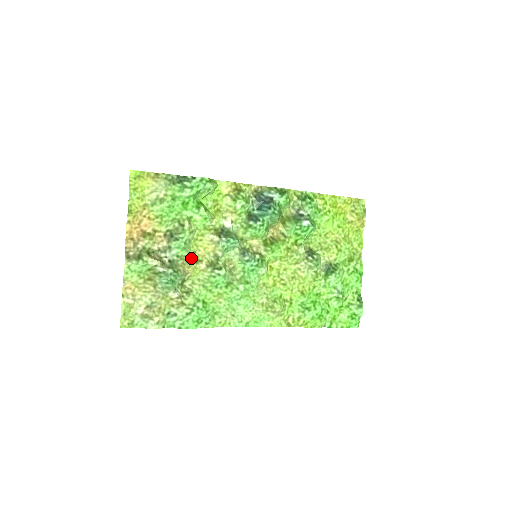
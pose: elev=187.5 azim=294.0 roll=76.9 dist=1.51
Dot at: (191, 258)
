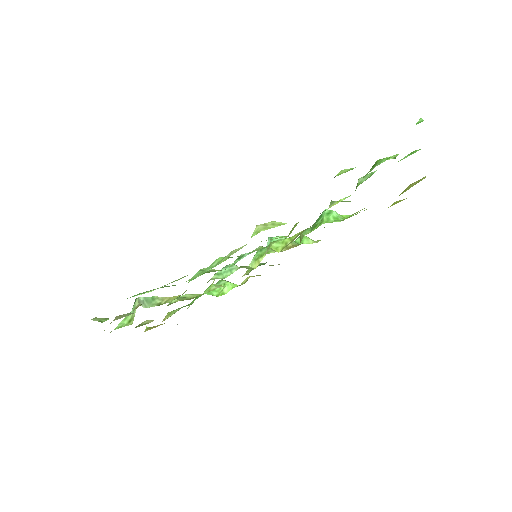
Dot at: (181, 300)
